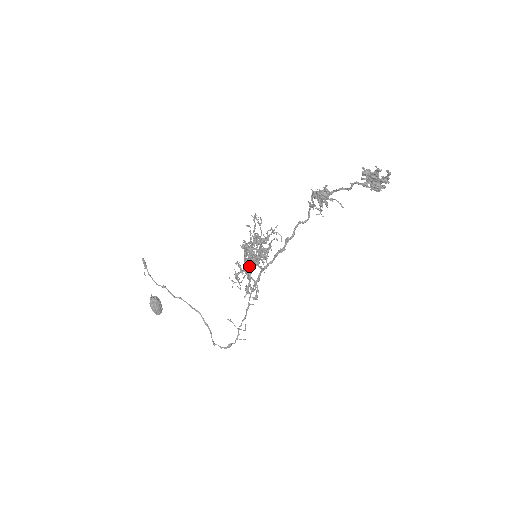
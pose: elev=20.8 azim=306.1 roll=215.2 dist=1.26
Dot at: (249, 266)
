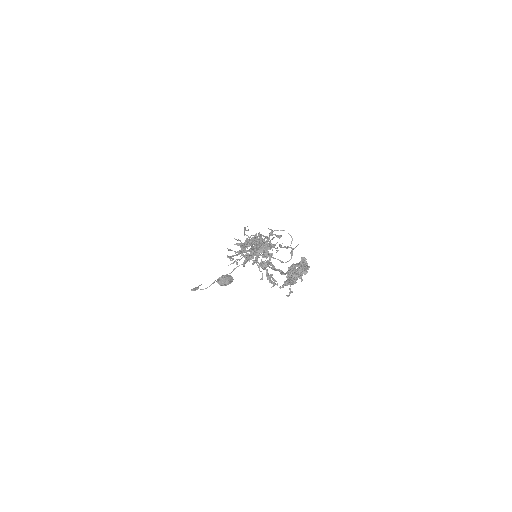
Dot at: occluded
